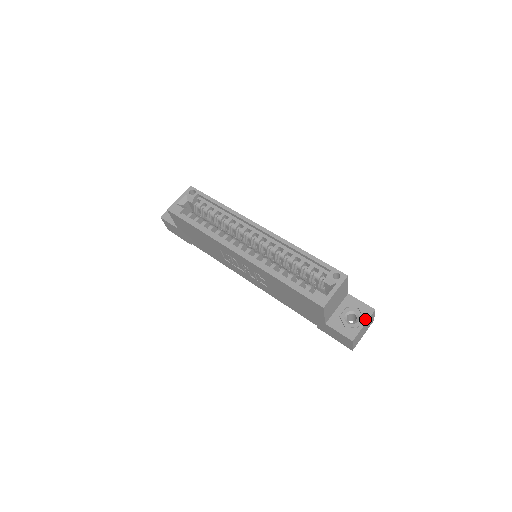
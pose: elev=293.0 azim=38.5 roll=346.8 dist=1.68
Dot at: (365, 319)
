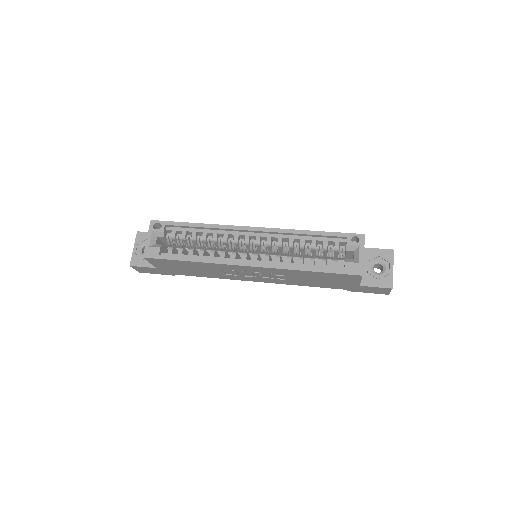
Dot at: (391, 263)
